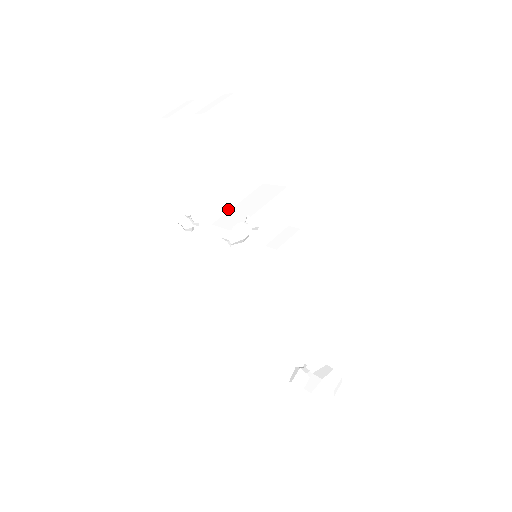
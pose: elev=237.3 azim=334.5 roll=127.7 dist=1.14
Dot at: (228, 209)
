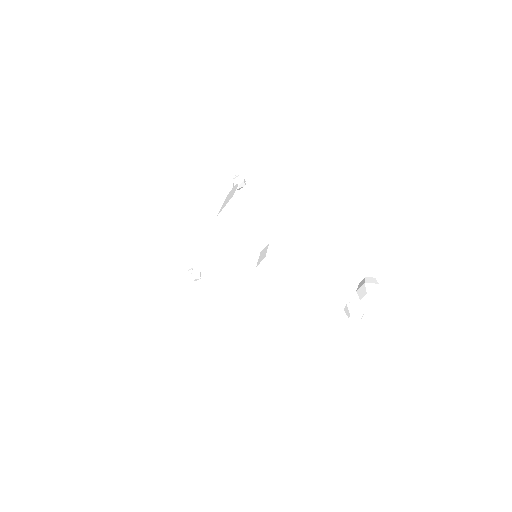
Dot at: (213, 270)
